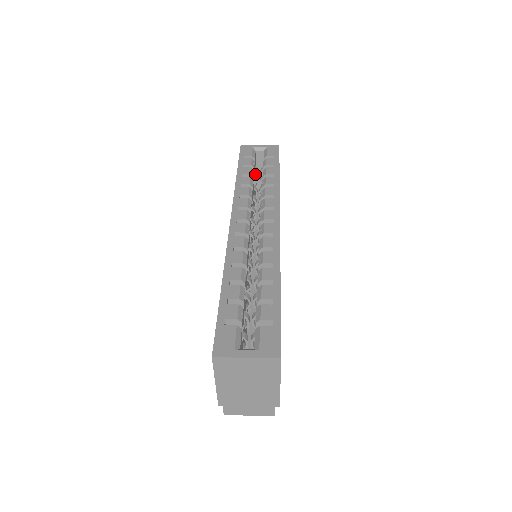
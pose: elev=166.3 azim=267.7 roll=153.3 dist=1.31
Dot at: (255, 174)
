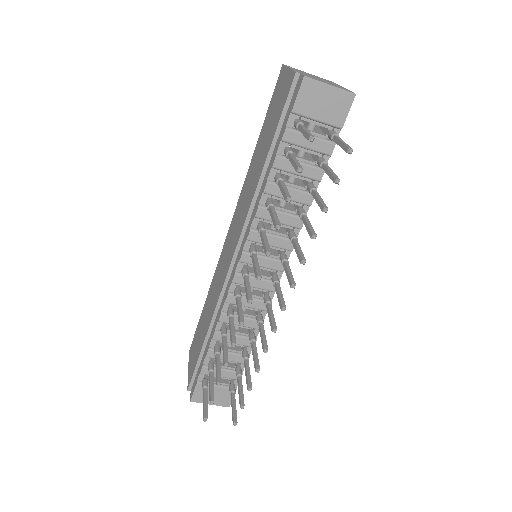
Dot at: occluded
